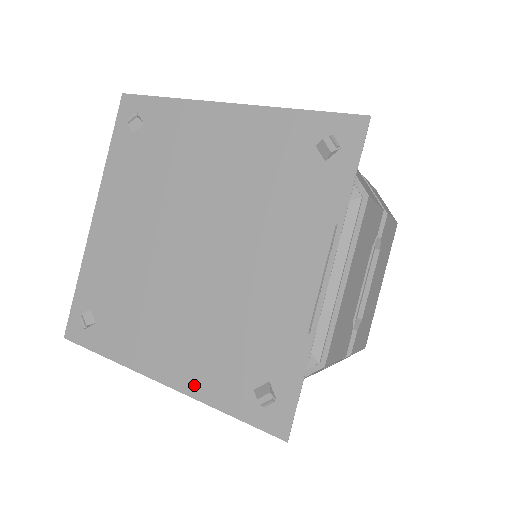
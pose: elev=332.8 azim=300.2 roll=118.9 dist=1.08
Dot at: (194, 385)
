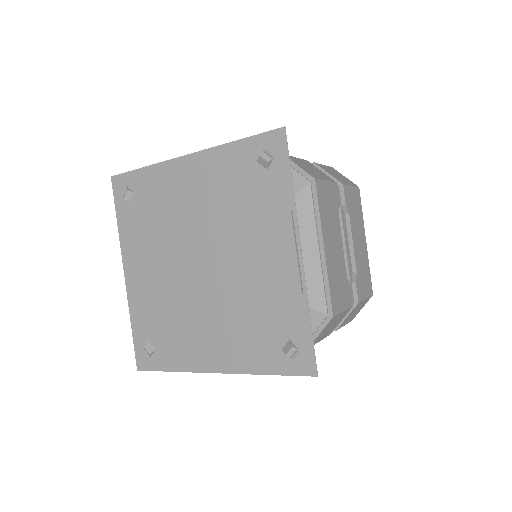
Dot at: (240, 364)
